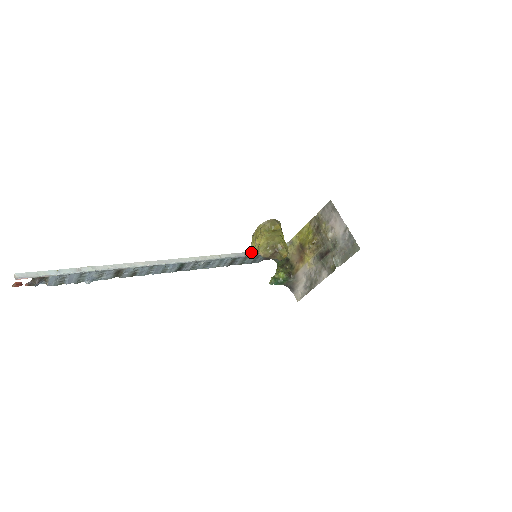
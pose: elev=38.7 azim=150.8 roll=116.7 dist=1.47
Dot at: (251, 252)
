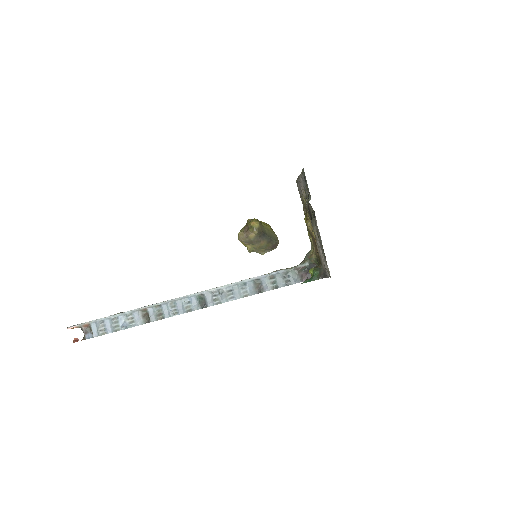
Dot at: (274, 271)
